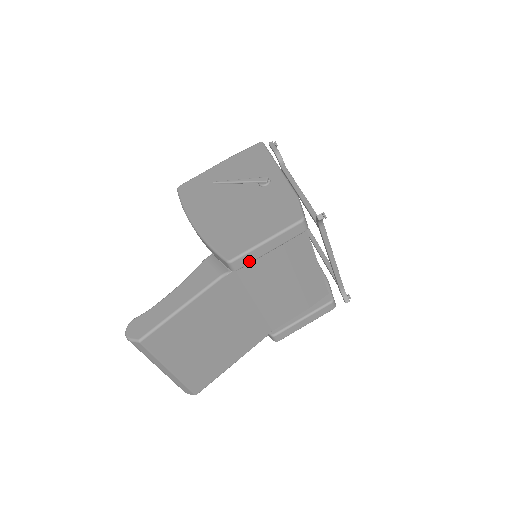
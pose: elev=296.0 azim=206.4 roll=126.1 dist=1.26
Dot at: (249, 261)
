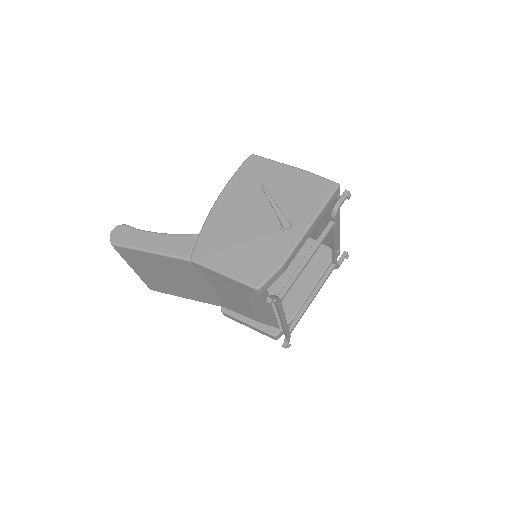
Dot at: (206, 271)
